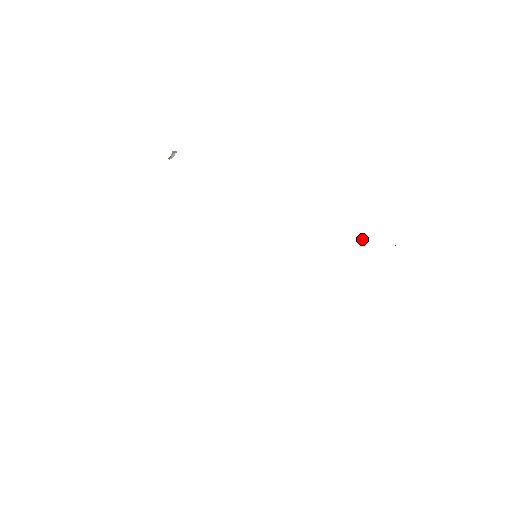
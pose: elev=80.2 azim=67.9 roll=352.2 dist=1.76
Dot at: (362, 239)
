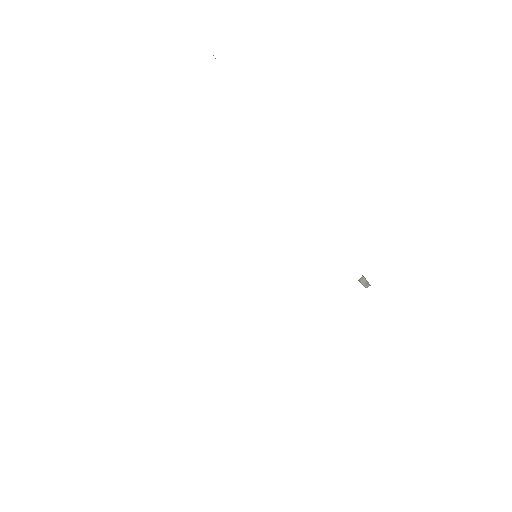
Dot at: (362, 276)
